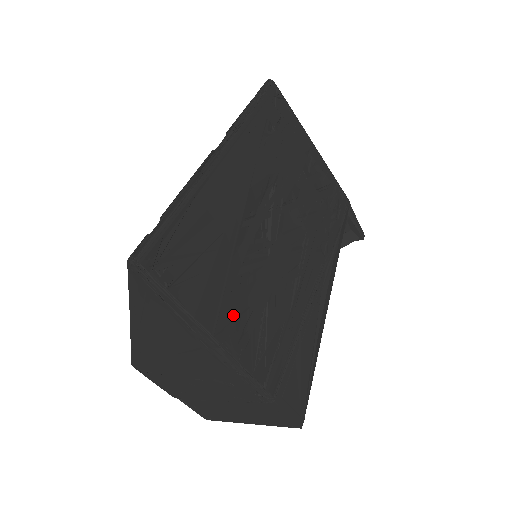
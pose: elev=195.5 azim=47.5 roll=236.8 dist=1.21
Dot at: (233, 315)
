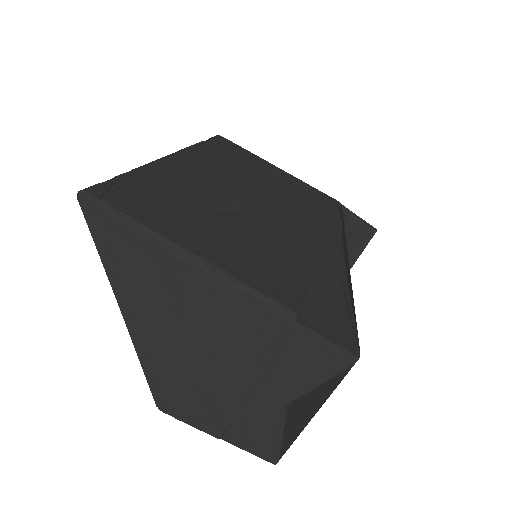
Dot at: (210, 241)
